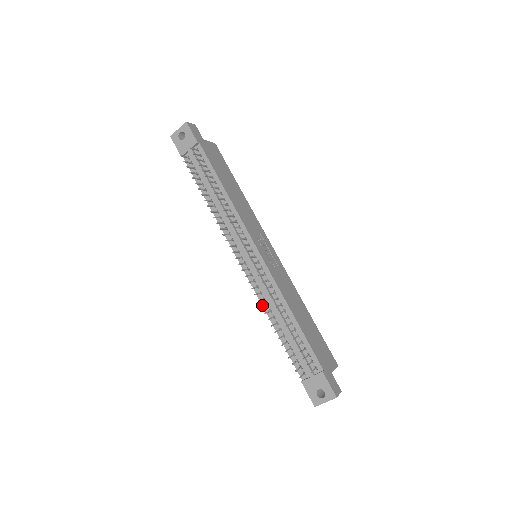
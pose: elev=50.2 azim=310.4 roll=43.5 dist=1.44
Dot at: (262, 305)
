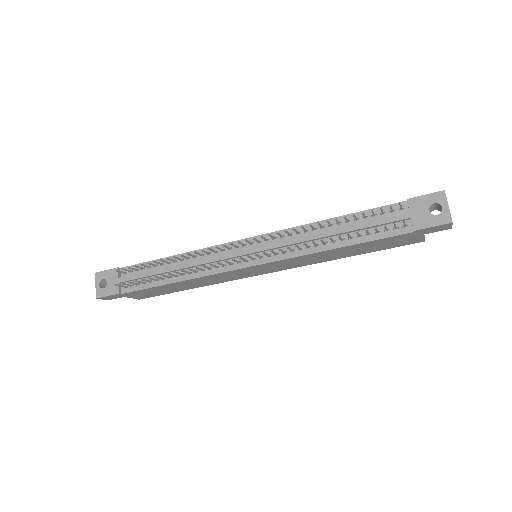
Dot at: (306, 255)
